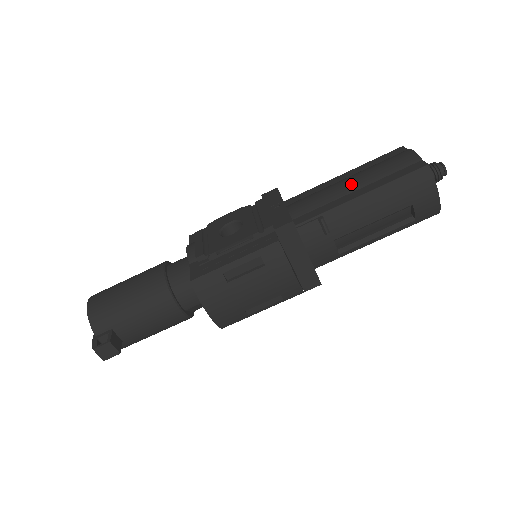
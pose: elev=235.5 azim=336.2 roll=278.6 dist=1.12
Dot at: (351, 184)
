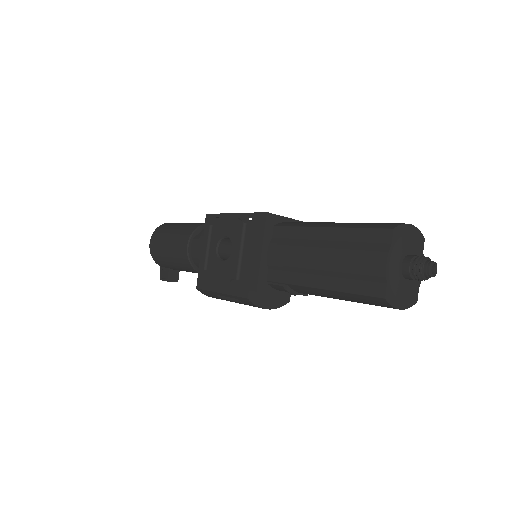
Dot at: (318, 265)
